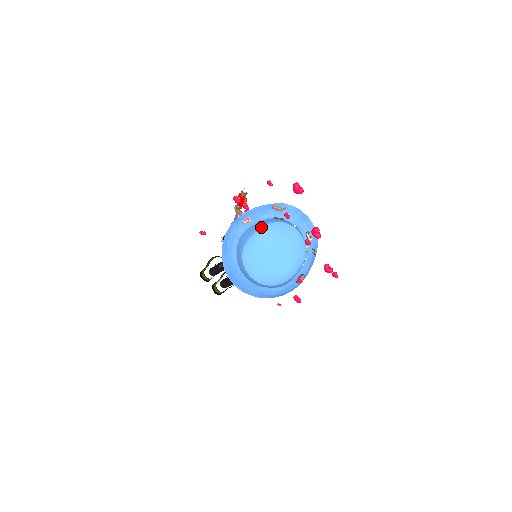
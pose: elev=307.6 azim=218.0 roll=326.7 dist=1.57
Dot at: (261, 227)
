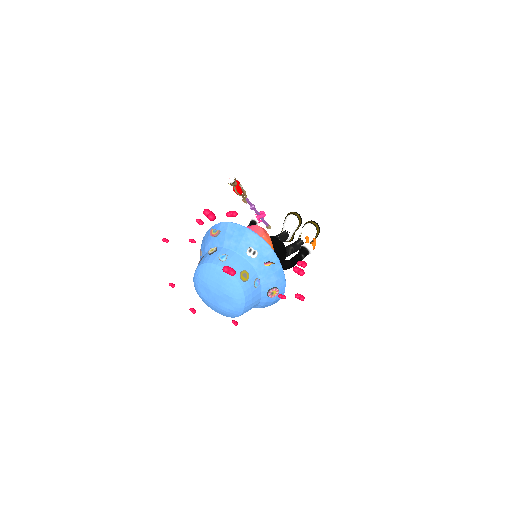
Dot at: occluded
